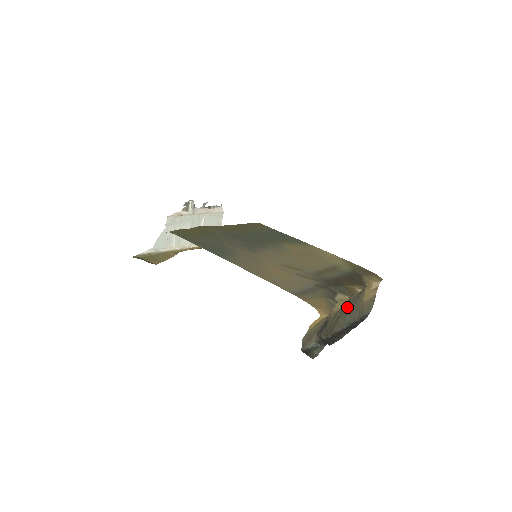
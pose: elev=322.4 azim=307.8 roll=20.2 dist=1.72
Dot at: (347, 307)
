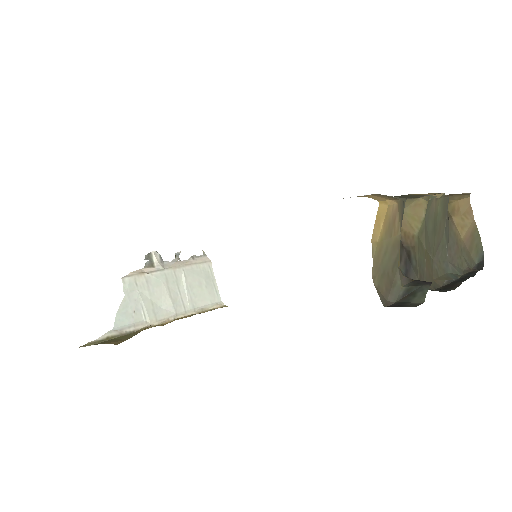
Dot at: (435, 238)
